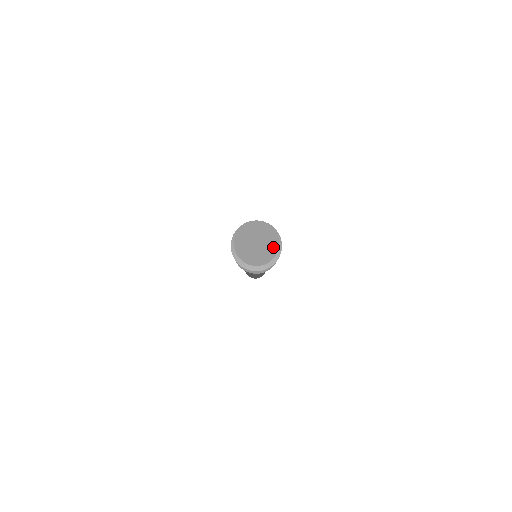
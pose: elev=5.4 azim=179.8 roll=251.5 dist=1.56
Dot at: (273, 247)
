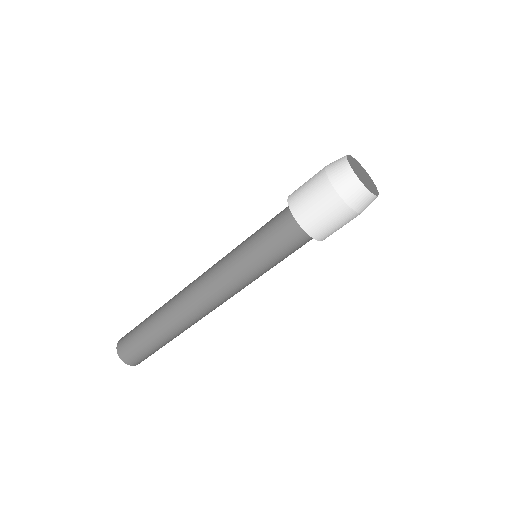
Dot at: (372, 190)
